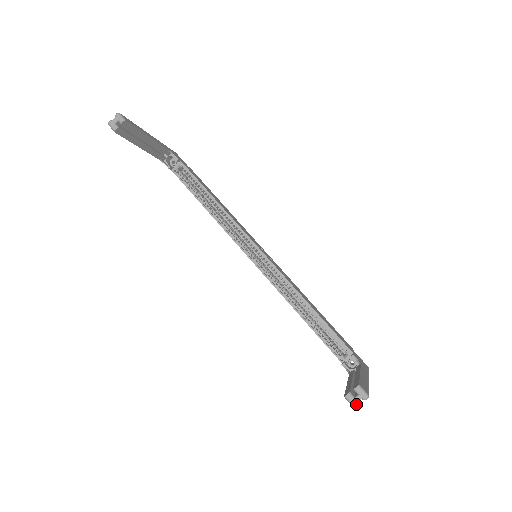
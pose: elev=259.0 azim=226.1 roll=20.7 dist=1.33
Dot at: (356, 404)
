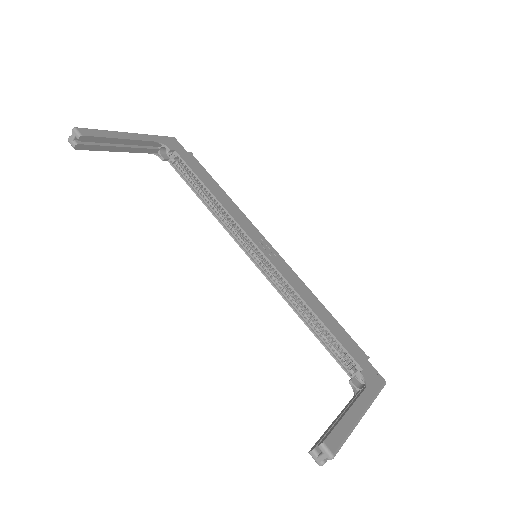
Dot at: (320, 463)
